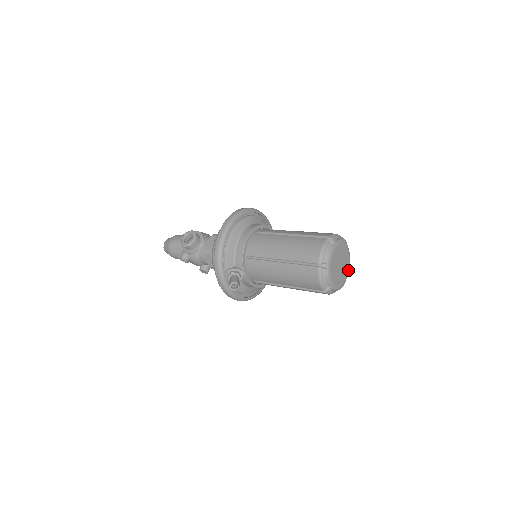
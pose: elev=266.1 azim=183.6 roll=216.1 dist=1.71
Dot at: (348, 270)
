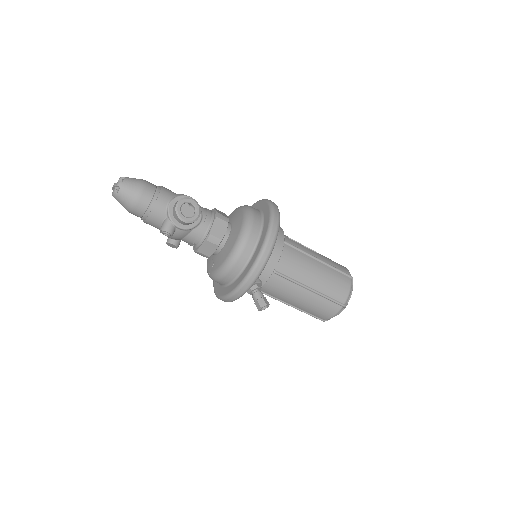
Dot at: occluded
